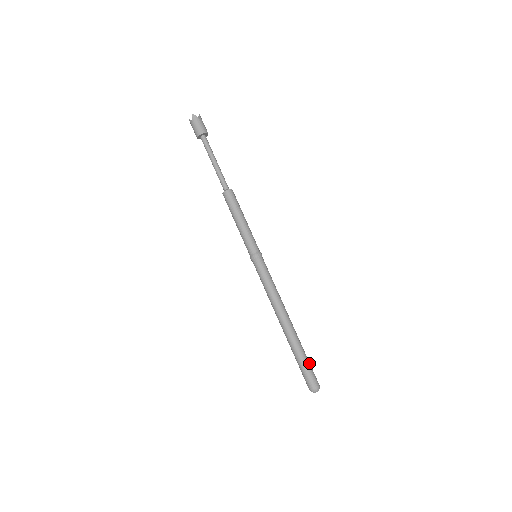
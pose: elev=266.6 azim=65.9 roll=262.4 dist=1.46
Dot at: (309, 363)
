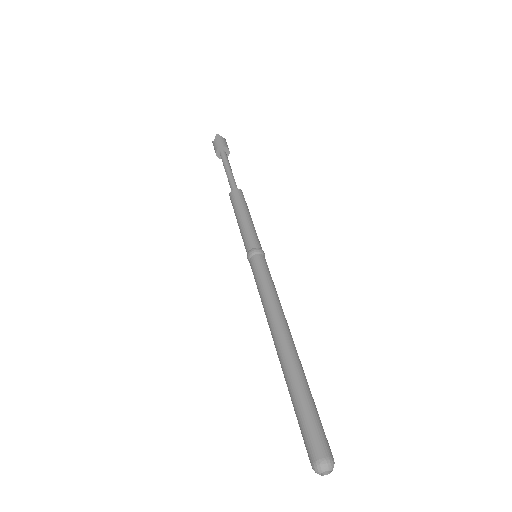
Dot at: (317, 411)
